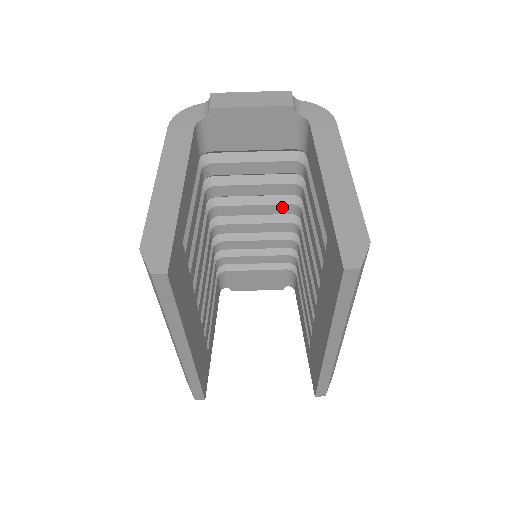
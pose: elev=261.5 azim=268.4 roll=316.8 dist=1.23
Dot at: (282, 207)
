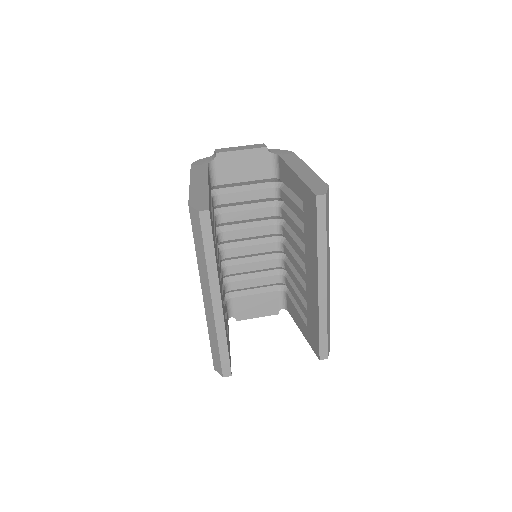
Dot at: (268, 228)
